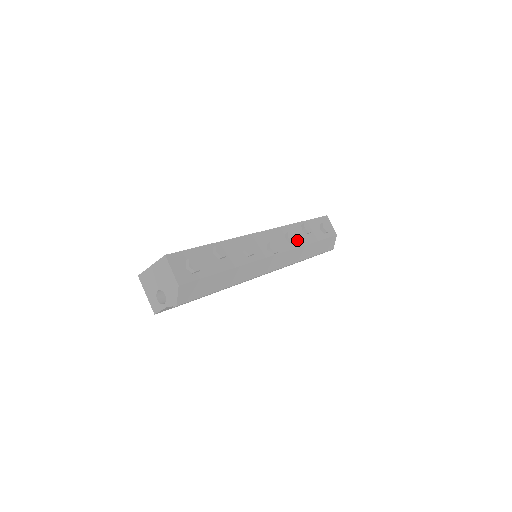
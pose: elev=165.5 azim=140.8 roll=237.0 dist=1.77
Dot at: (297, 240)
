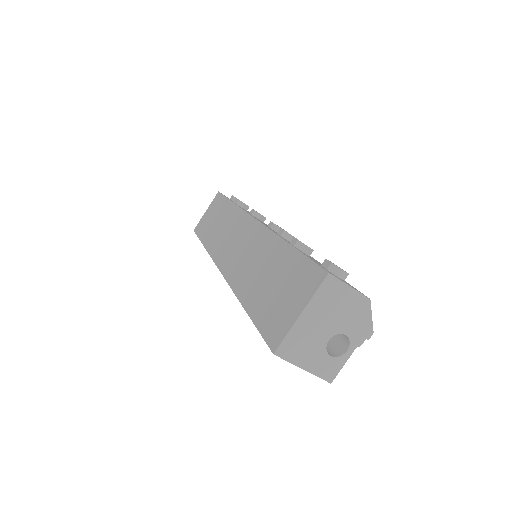
Dot at: occluded
